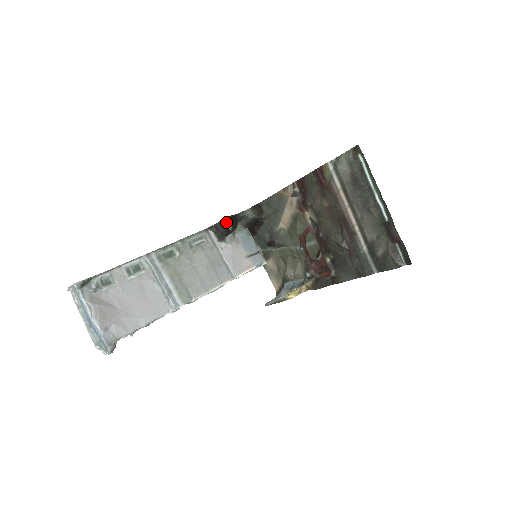
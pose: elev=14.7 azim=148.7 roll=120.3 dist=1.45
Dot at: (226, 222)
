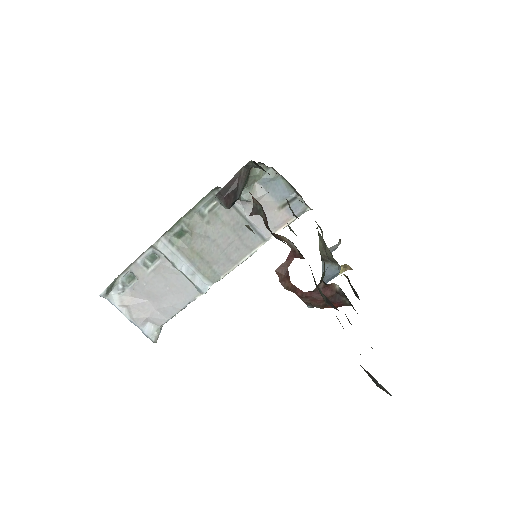
Dot at: (218, 200)
